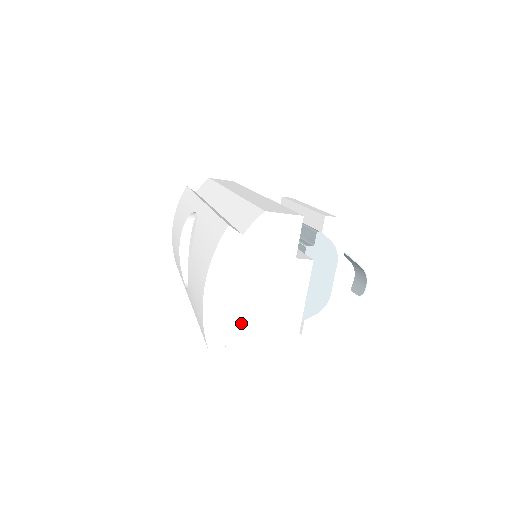
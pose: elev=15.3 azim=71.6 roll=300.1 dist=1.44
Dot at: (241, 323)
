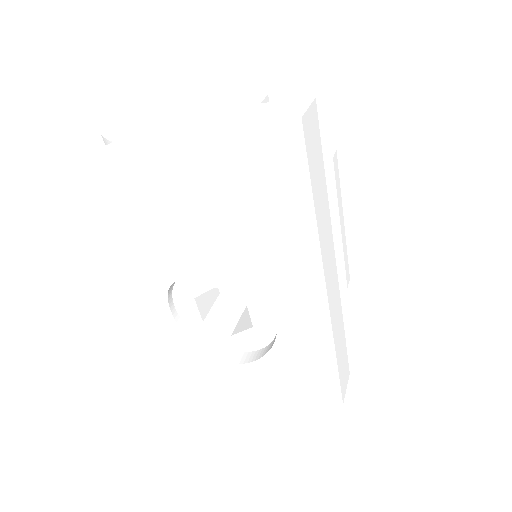
Dot at: occluded
